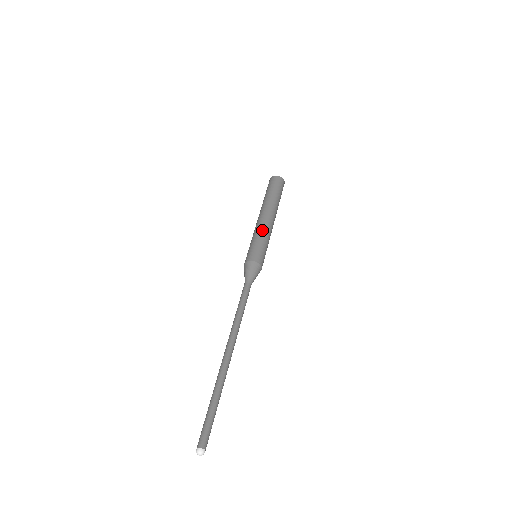
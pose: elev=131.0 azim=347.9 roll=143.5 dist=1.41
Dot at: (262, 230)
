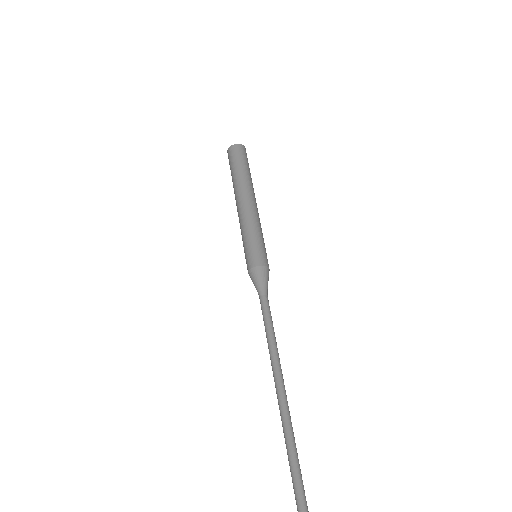
Dot at: (257, 223)
